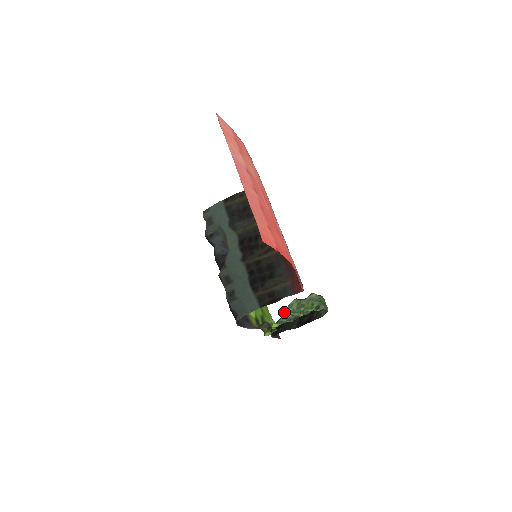
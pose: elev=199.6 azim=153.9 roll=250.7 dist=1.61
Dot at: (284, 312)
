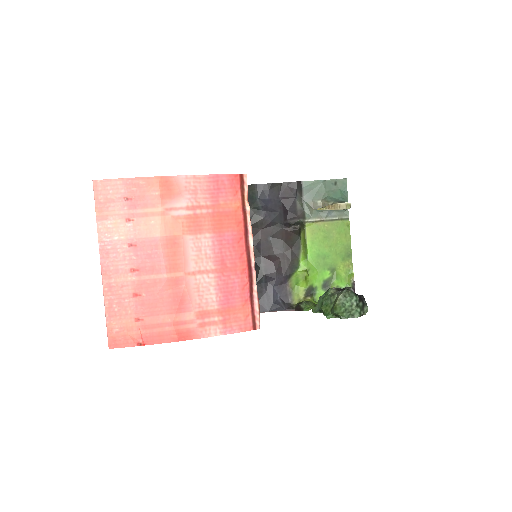
Dot at: (319, 299)
